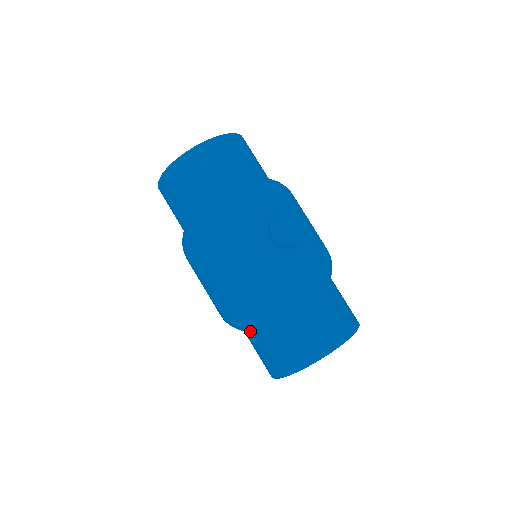
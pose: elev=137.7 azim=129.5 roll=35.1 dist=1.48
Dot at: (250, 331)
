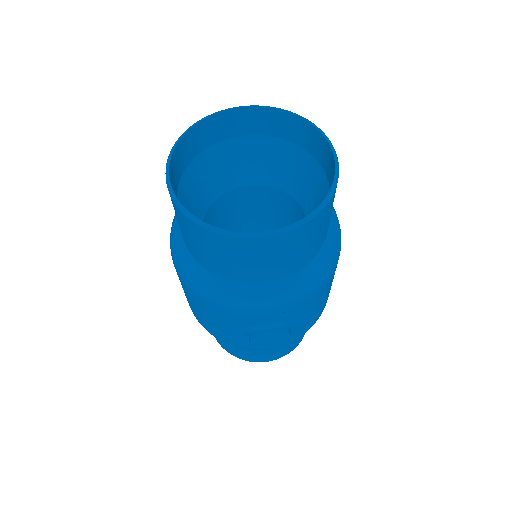
Dot at: occluded
